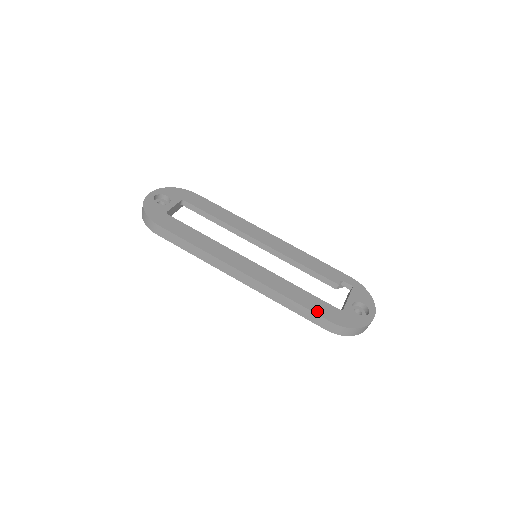
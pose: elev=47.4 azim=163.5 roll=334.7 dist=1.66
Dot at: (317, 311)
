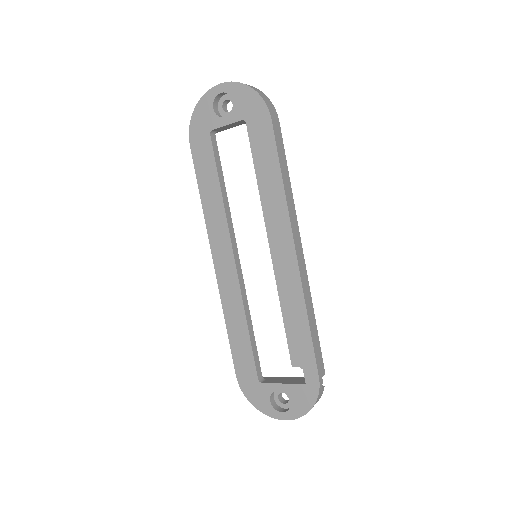
Dot at: (236, 357)
